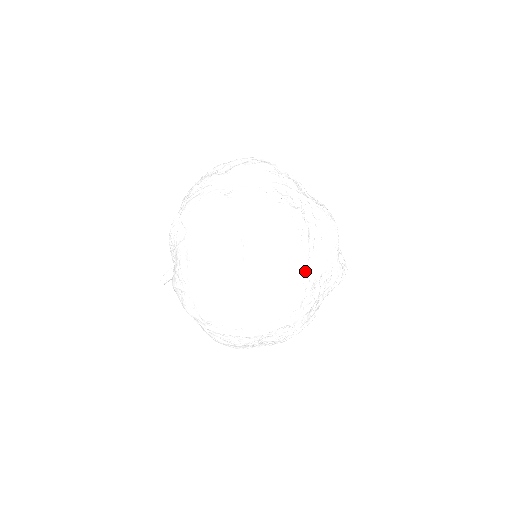
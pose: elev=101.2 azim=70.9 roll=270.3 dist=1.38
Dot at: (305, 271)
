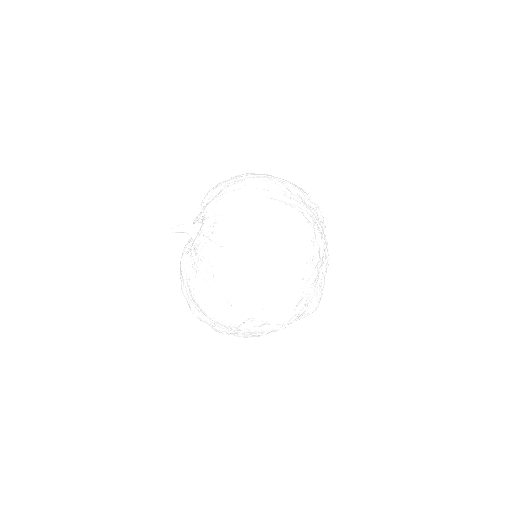
Dot at: occluded
